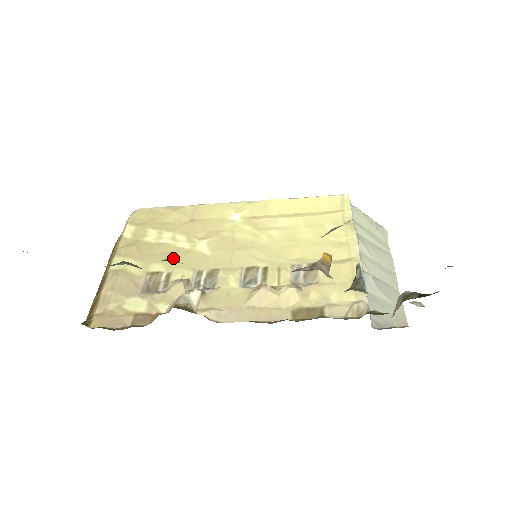
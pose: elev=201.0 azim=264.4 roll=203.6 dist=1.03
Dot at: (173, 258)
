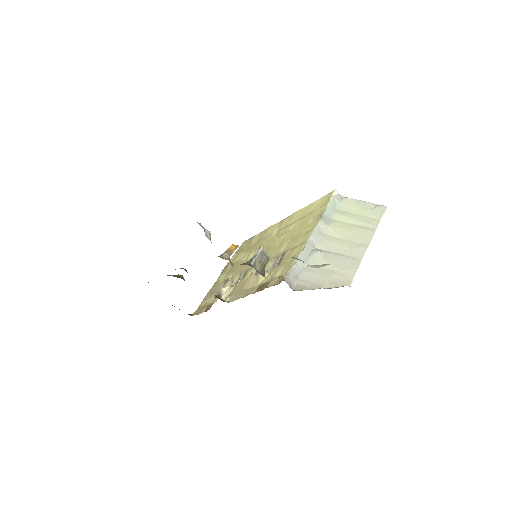
Dot at: (237, 269)
